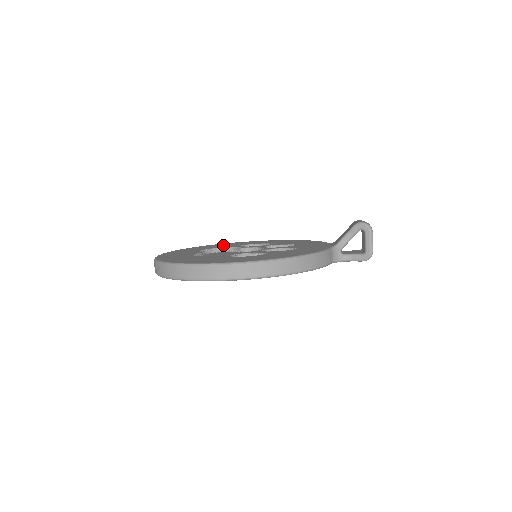
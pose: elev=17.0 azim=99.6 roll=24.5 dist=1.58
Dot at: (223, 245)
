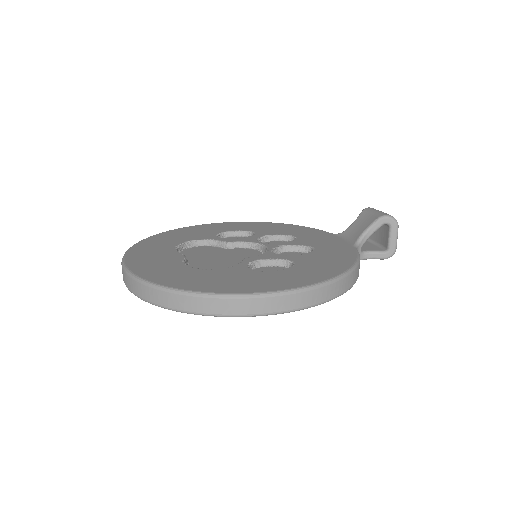
Dot at: (188, 234)
